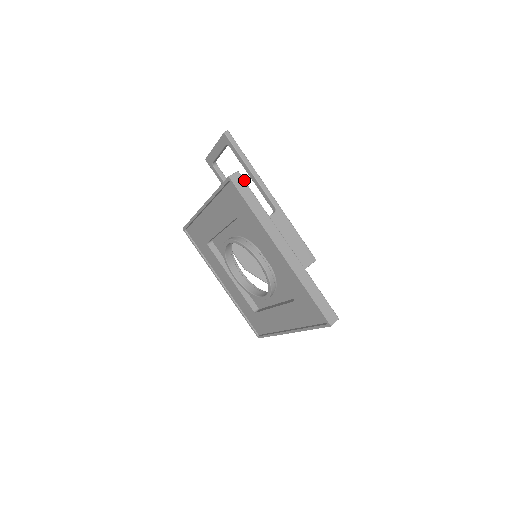
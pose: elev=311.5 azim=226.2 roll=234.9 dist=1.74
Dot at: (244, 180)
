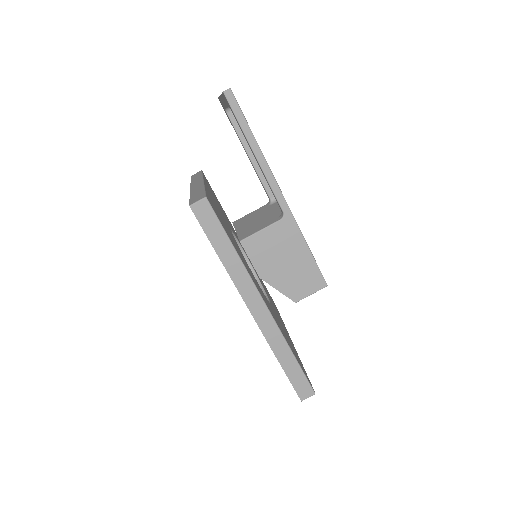
Dot at: (213, 211)
